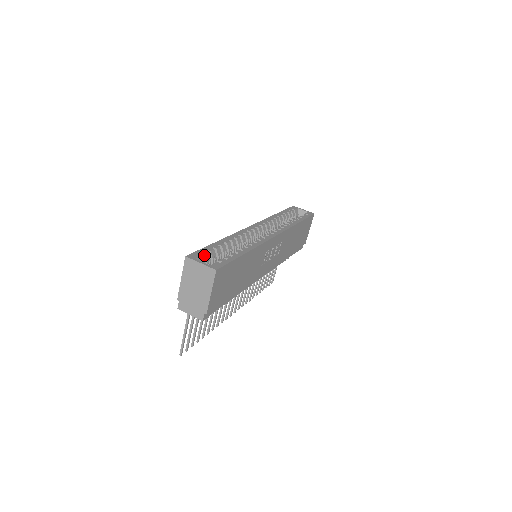
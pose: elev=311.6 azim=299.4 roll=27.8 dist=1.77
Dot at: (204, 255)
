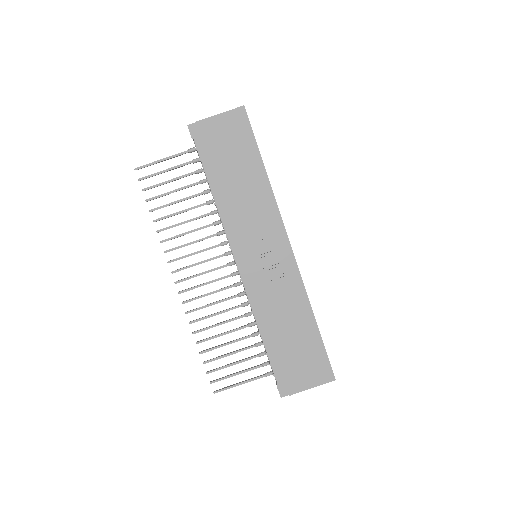
Dot at: occluded
